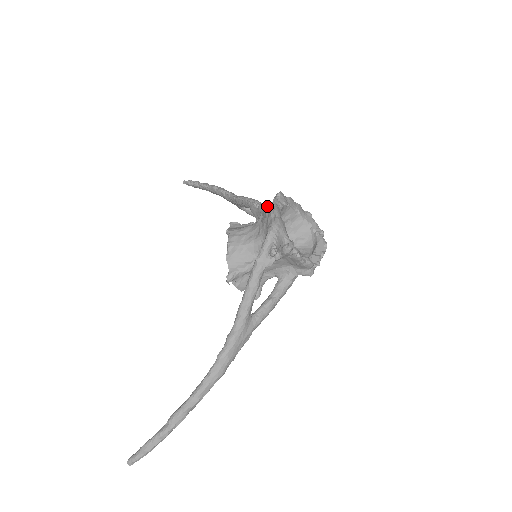
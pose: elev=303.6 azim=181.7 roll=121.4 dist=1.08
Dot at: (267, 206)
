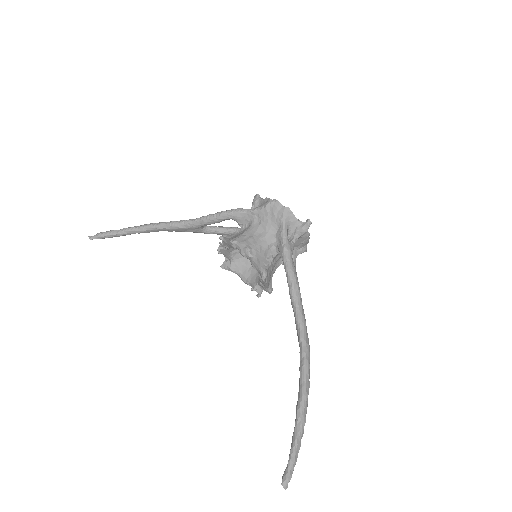
Dot at: (262, 205)
